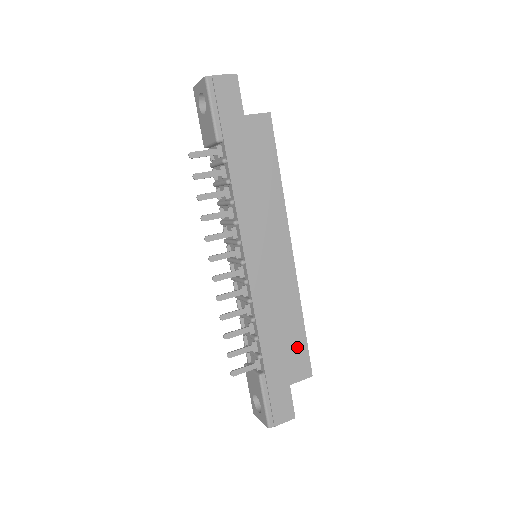
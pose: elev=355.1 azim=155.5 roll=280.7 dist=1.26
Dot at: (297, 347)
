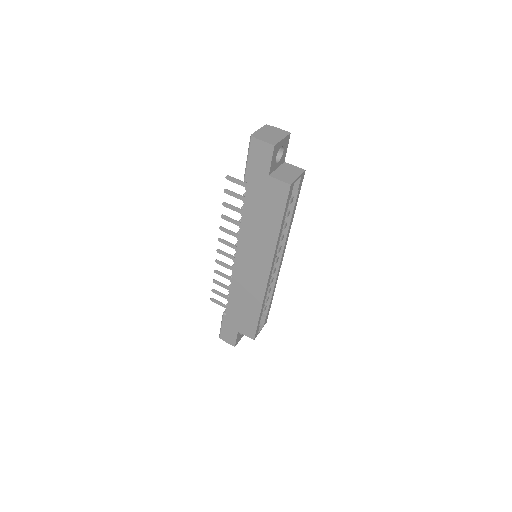
Dot at: (250, 320)
